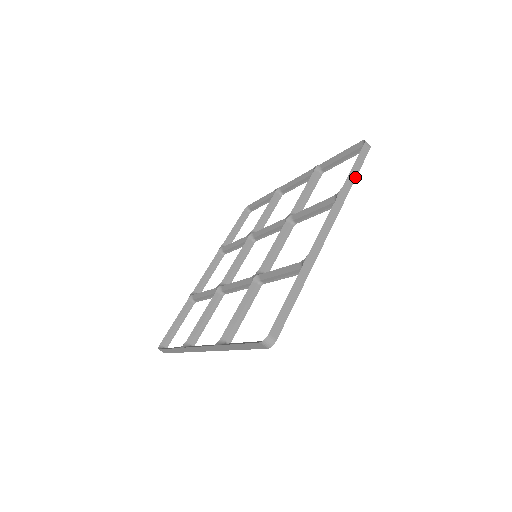
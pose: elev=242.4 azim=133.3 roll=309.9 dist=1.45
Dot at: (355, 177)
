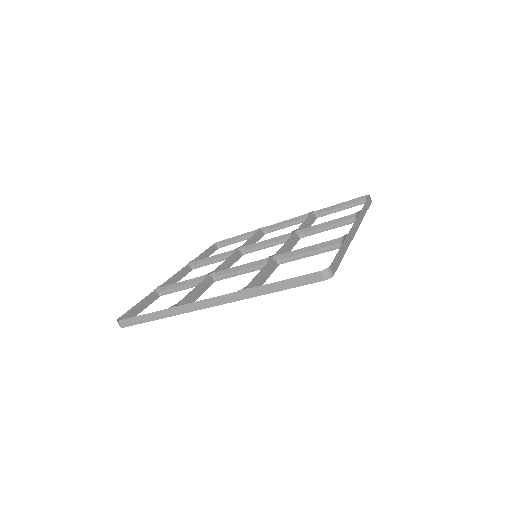
Dot at: (366, 210)
